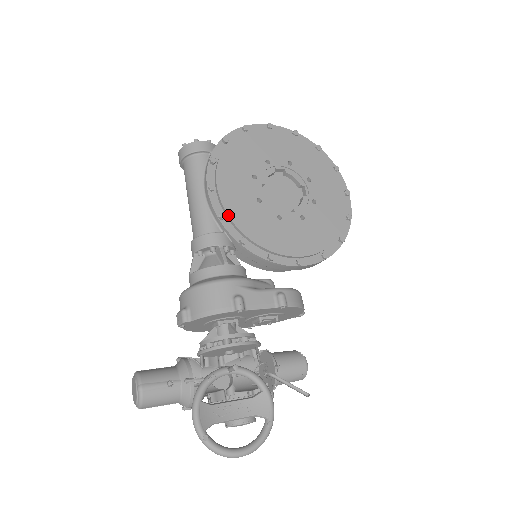
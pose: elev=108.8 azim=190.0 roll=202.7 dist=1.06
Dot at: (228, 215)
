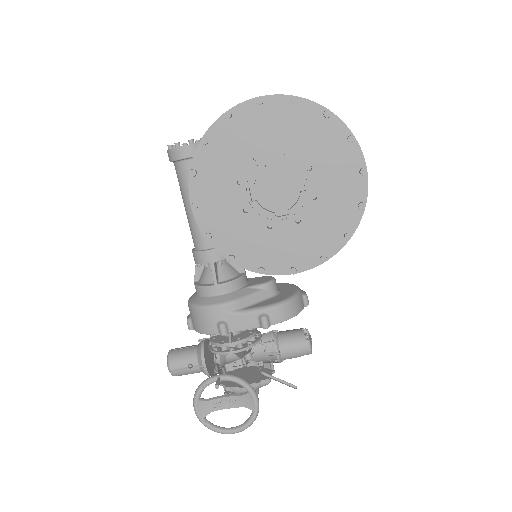
Dot at: (213, 235)
